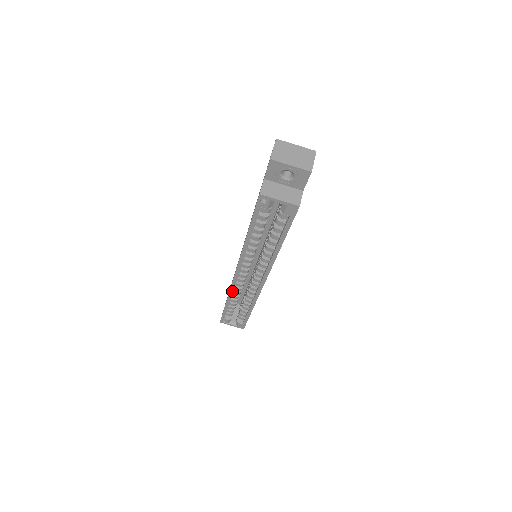
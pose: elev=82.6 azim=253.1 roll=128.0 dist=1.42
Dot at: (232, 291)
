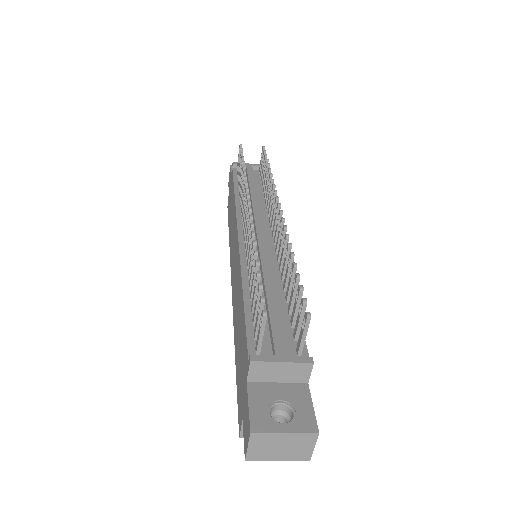
Dot at: occluded
